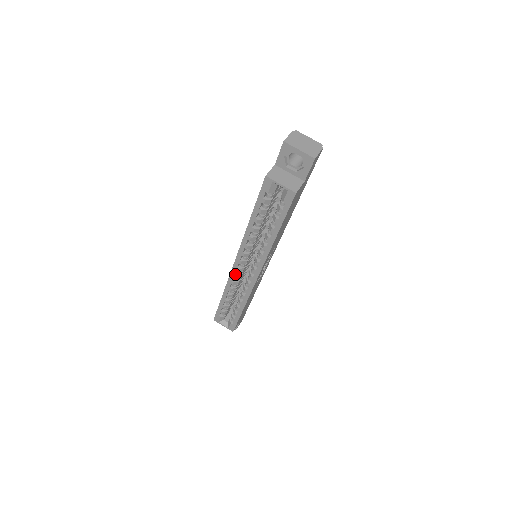
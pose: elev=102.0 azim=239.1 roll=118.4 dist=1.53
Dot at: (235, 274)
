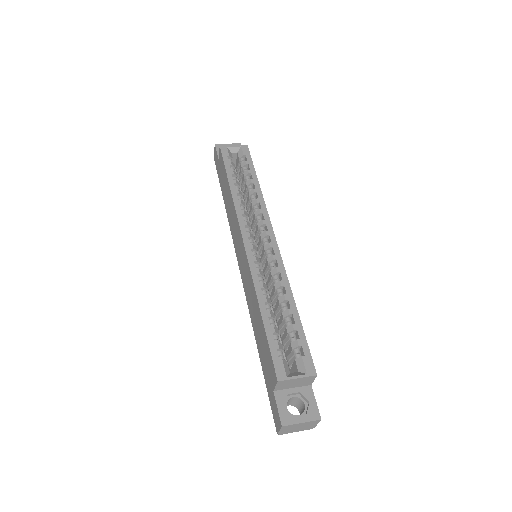
Dot at: (253, 257)
